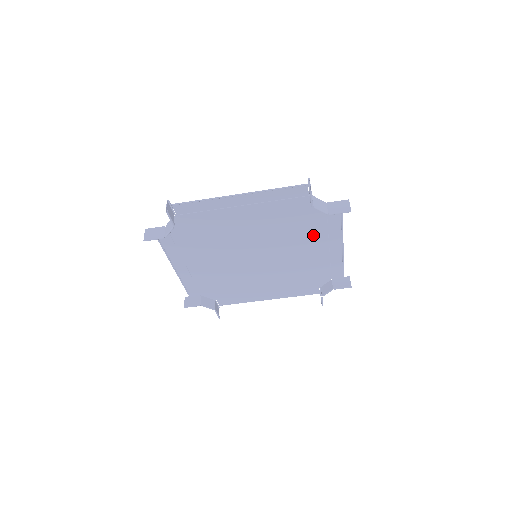
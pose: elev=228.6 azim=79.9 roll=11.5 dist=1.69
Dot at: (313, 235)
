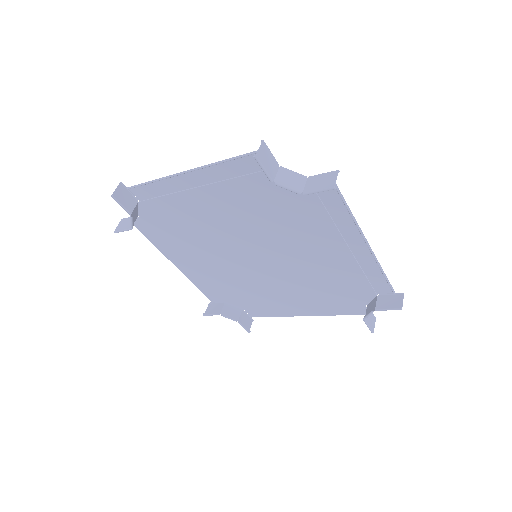
Dot at: (315, 228)
